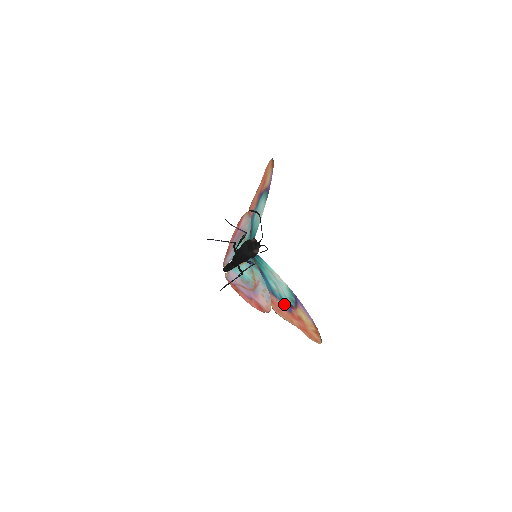
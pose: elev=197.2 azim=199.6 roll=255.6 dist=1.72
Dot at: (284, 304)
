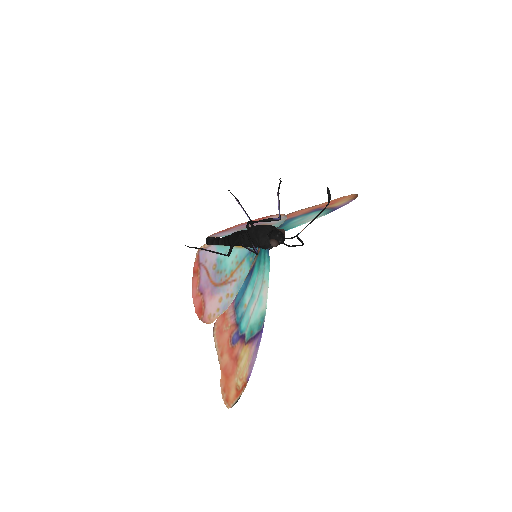
Dot at: (236, 328)
